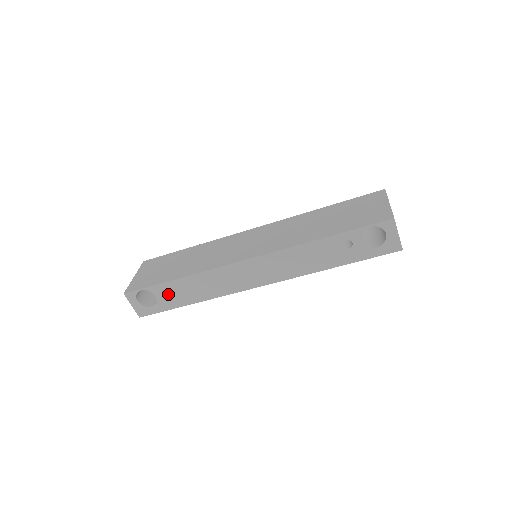
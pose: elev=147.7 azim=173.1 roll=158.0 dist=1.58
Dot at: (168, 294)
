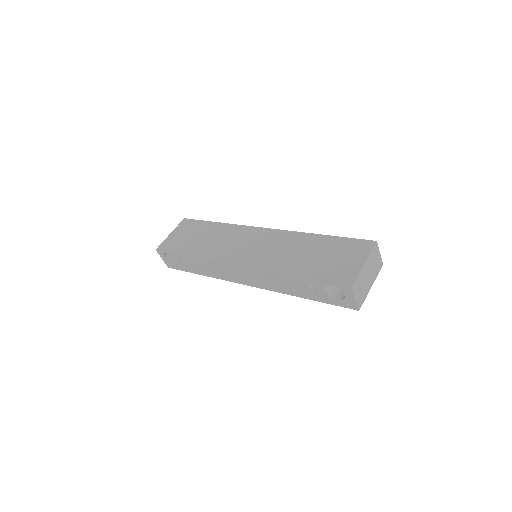
Dot at: occluded
